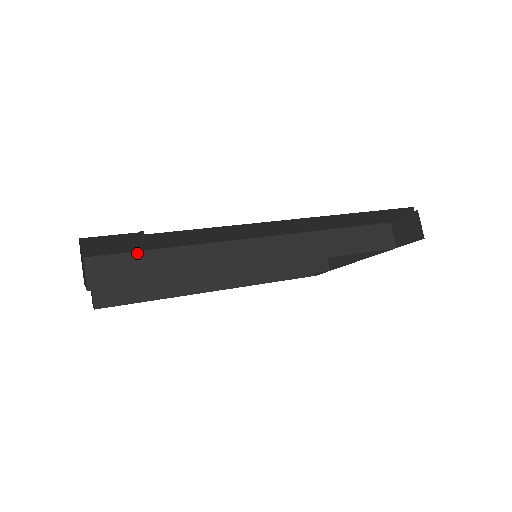
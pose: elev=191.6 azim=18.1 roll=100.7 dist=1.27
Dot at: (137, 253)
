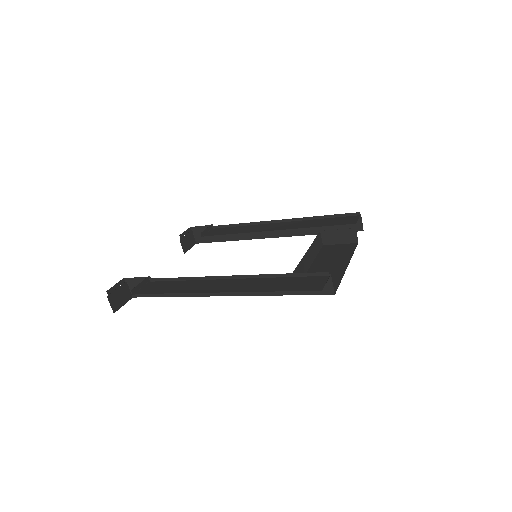
Dot at: (151, 281)
